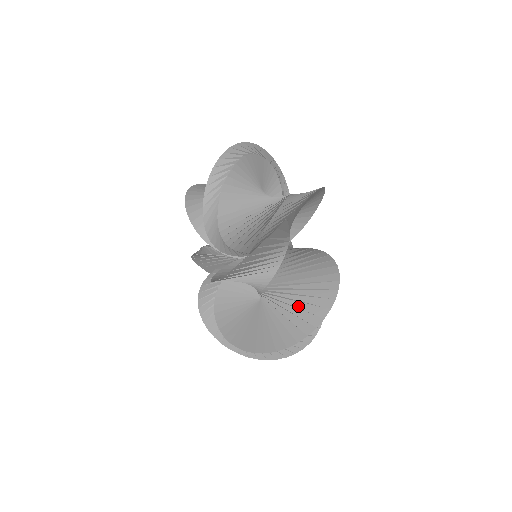
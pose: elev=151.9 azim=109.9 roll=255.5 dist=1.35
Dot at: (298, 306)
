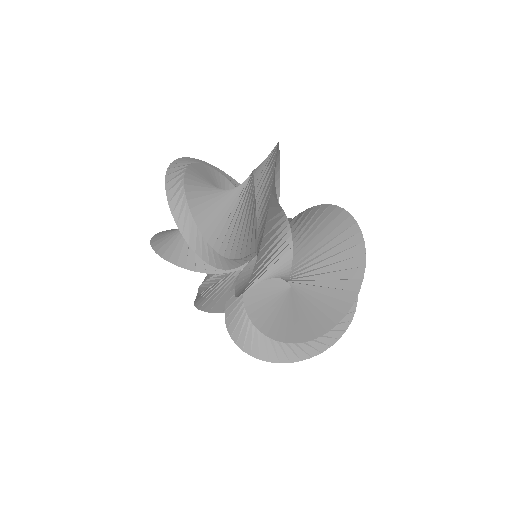
Dot at: (333, 261)
